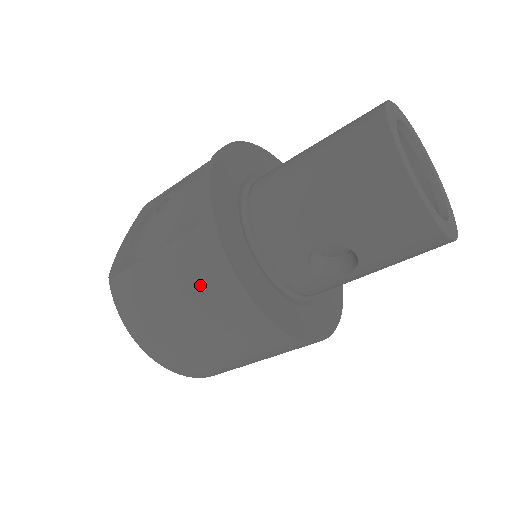
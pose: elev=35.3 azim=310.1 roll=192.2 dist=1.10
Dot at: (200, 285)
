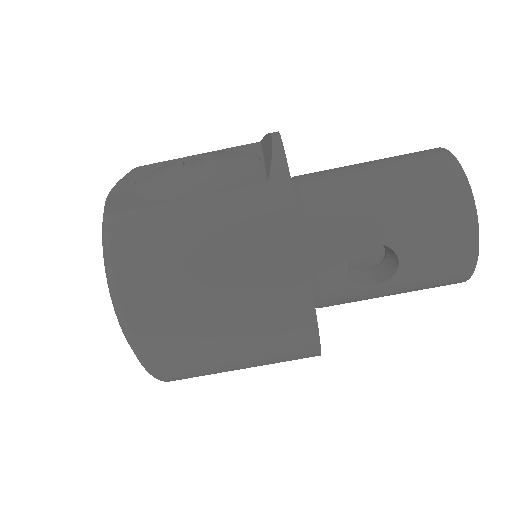
Dot at: (251, 243)
